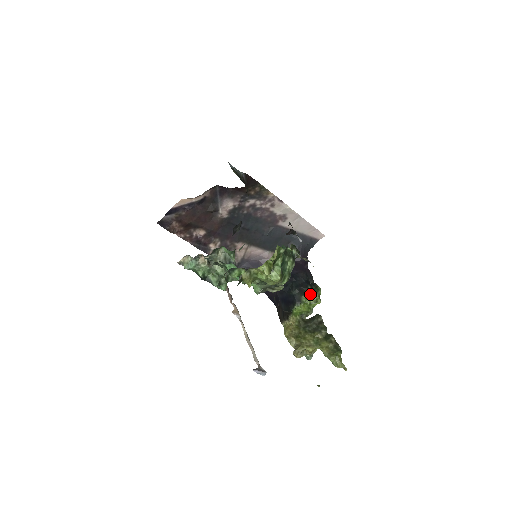
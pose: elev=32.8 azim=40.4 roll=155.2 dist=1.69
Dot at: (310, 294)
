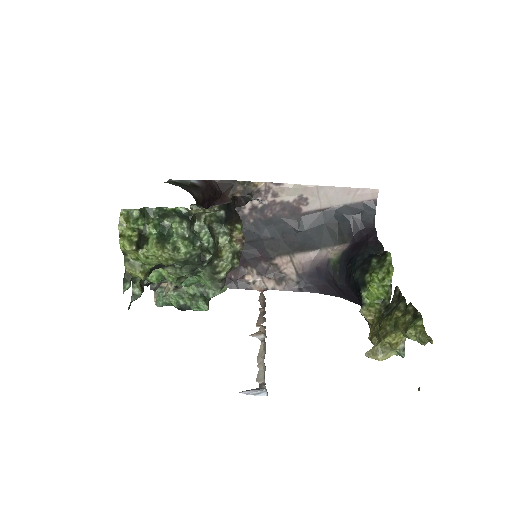
Dot at: (376, 267)
